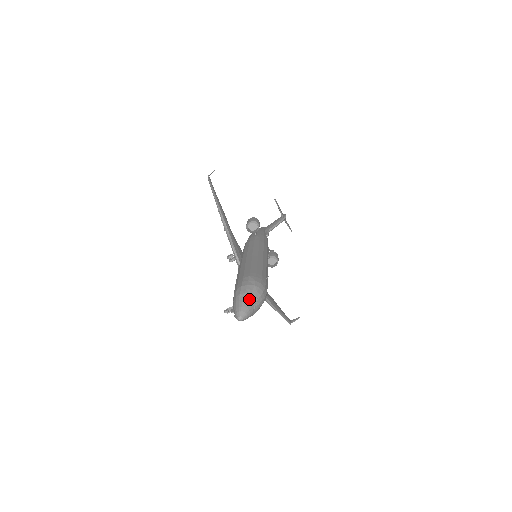
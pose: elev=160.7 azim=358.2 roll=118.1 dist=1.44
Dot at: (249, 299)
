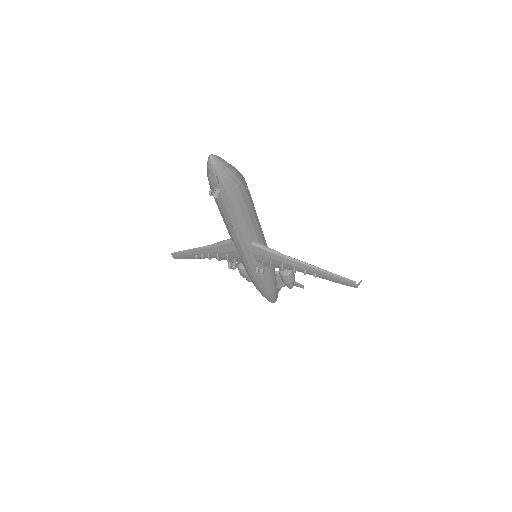
Dot at: occluded
